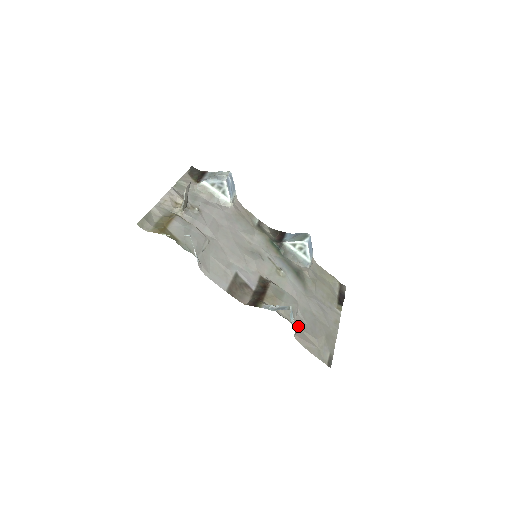
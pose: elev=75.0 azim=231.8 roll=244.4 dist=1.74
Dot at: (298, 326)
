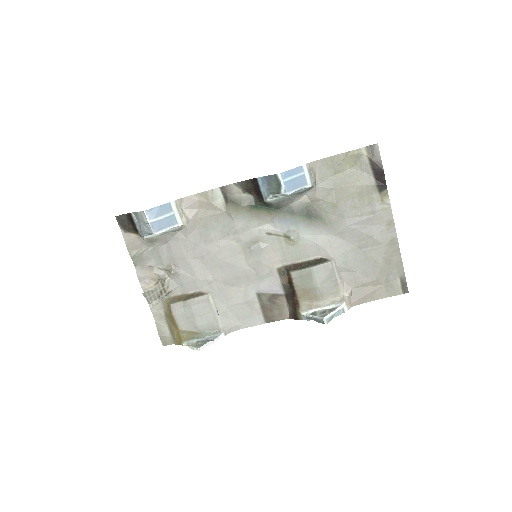
Dot at: (348, 288)
